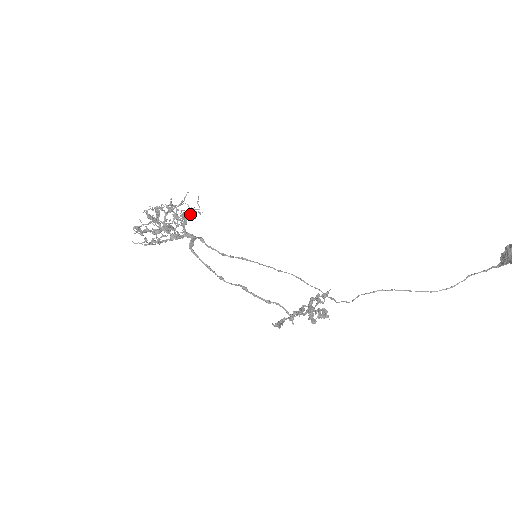
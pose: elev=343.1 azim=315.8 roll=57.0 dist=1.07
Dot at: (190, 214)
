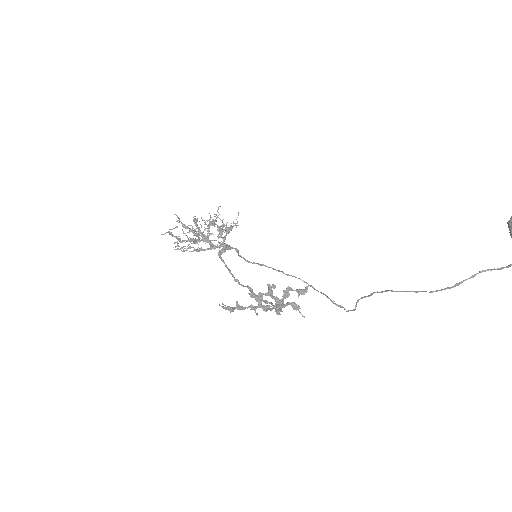
Dot at: occluded
